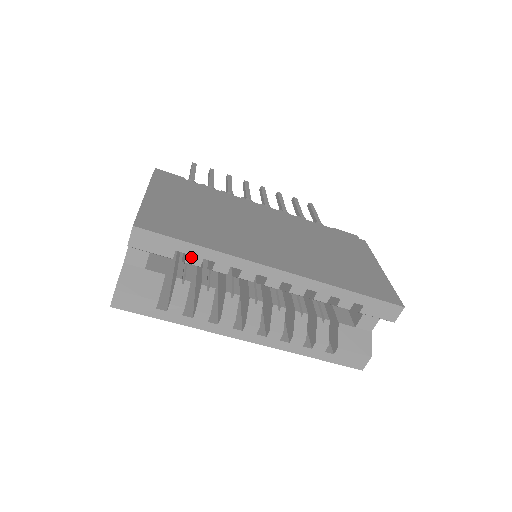
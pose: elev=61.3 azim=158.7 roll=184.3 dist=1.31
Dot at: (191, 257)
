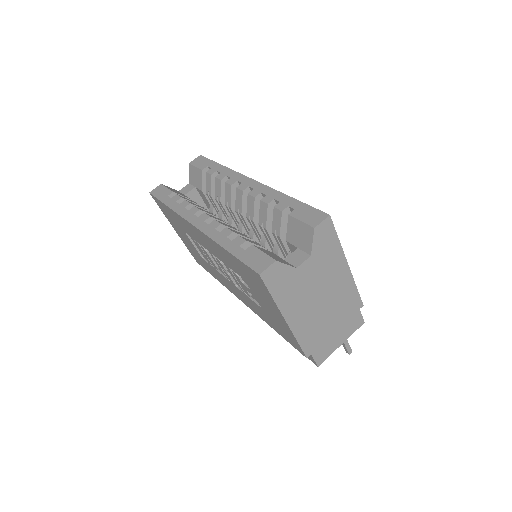
Dot at: (212, 170)
